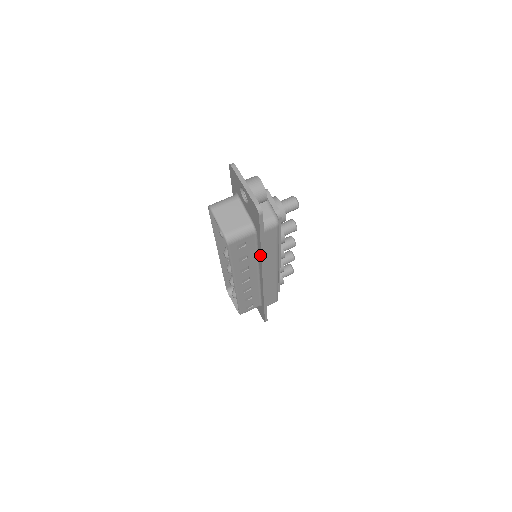
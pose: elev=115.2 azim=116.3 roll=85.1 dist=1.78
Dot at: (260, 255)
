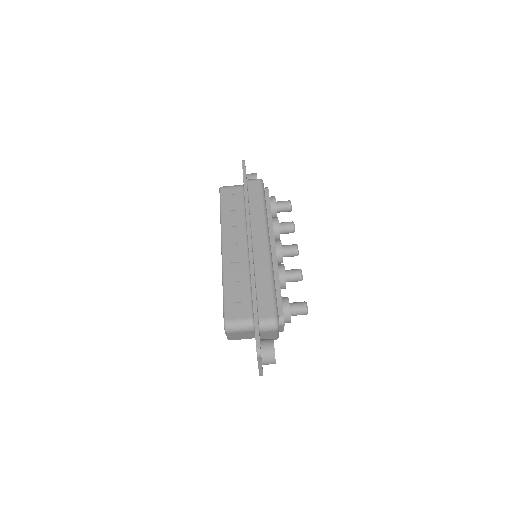
Dot at: occluded
